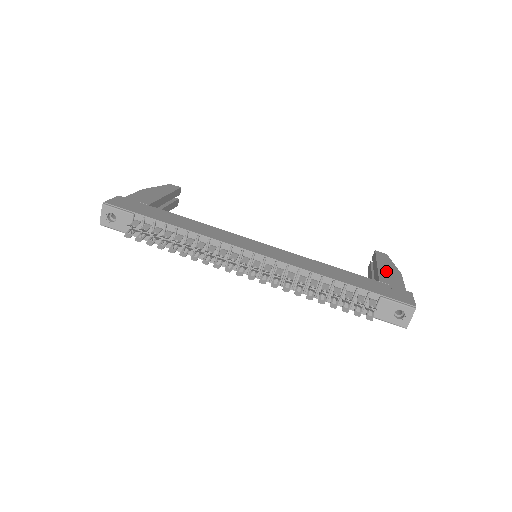
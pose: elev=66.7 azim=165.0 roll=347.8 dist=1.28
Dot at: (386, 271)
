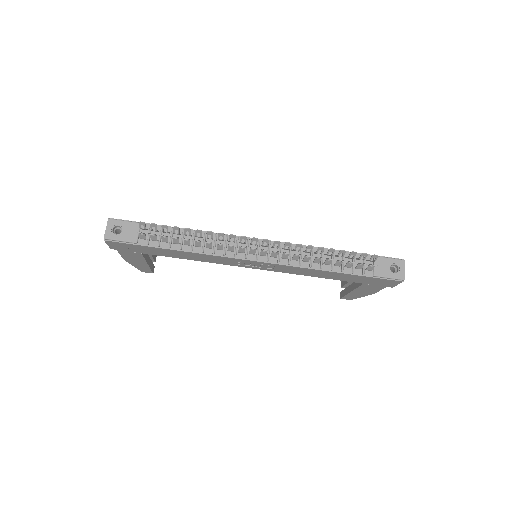
Dot at: occluded
